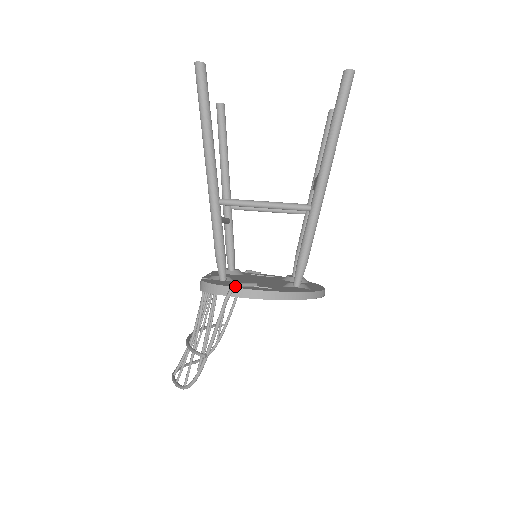
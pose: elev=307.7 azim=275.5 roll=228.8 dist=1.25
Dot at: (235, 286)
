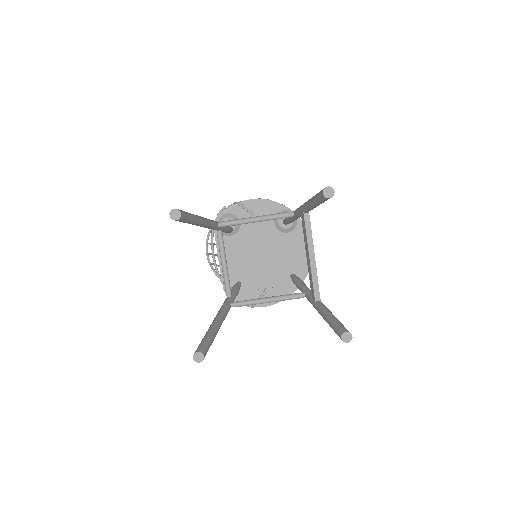
Dot at: occluded
